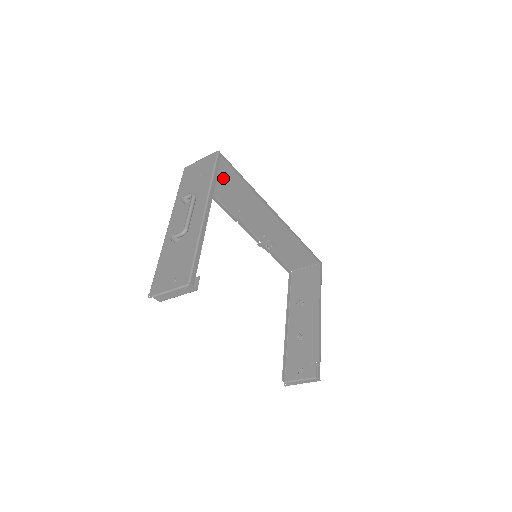
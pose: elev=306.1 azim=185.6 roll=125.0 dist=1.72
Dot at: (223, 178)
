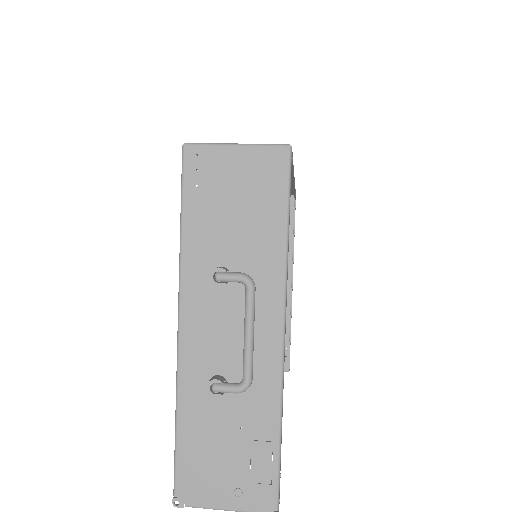
Dot at: occluded
